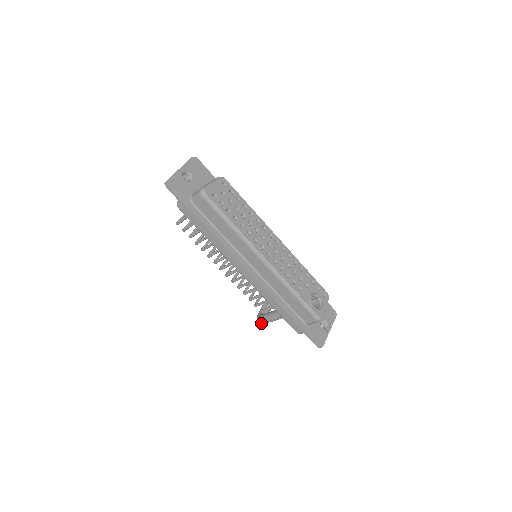
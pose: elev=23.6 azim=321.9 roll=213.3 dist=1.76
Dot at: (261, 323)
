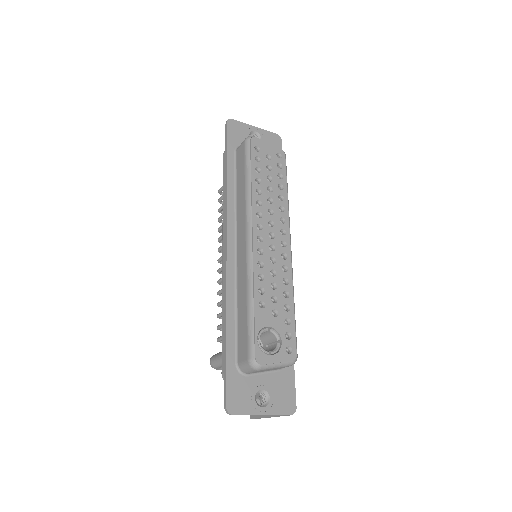
Dot at: (210, 362)
